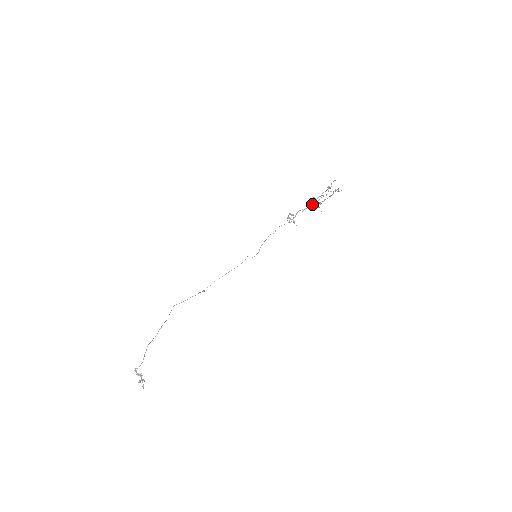
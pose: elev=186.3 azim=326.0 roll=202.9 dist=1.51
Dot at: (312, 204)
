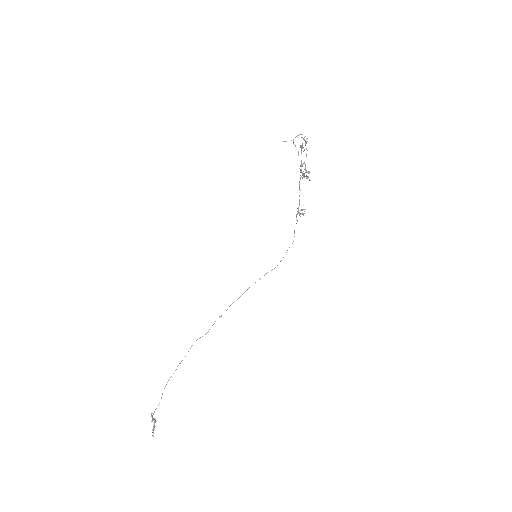
Dot at: (300, 178)
